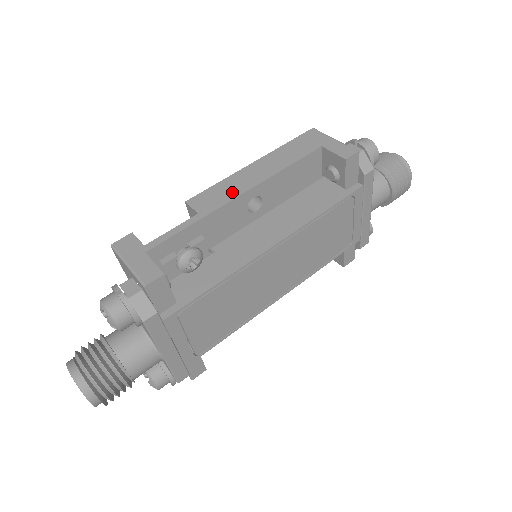
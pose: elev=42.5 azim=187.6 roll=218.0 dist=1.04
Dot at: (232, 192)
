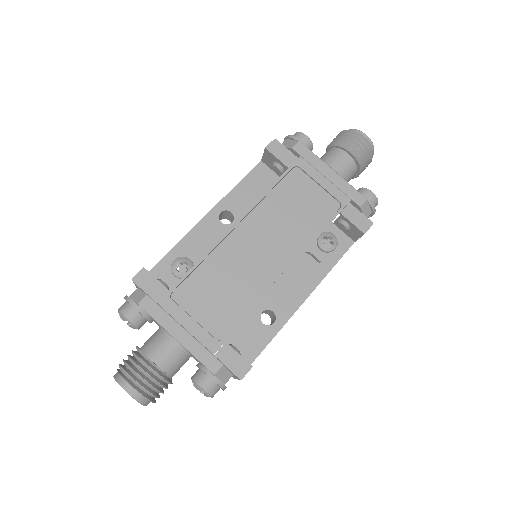
Dot at: occluded
